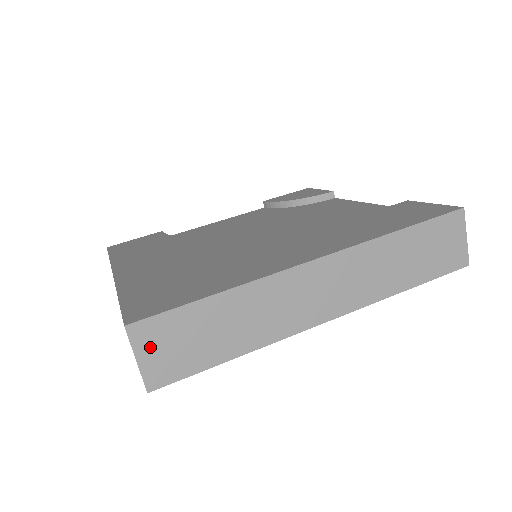
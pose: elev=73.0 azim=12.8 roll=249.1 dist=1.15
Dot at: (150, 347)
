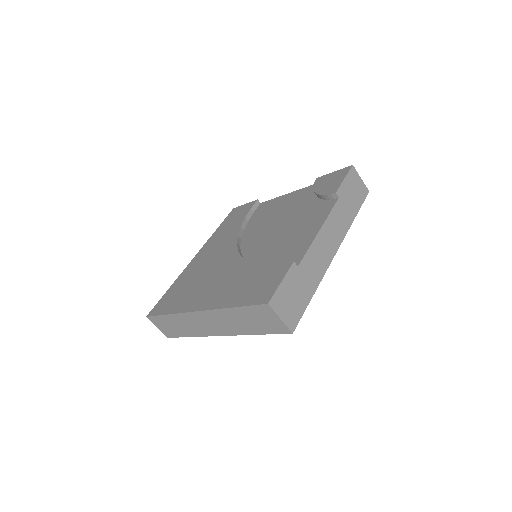
Dot at: (158, 325)
